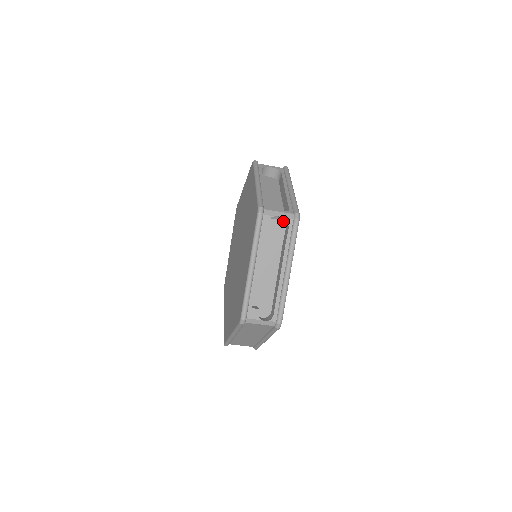
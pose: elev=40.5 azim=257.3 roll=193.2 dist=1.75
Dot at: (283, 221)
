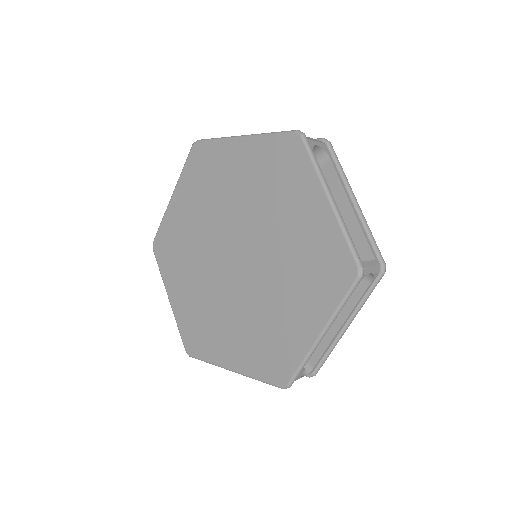
Dot at: occluded
